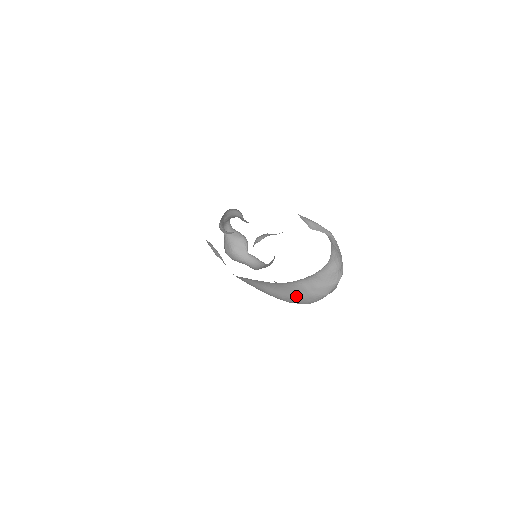
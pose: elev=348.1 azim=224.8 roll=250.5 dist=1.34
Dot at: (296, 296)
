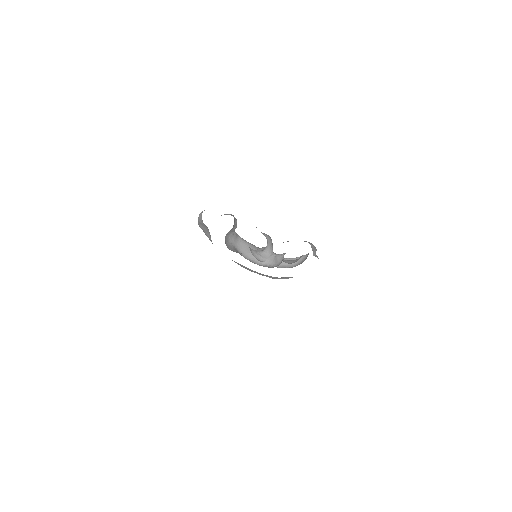
Dot at: occluded
